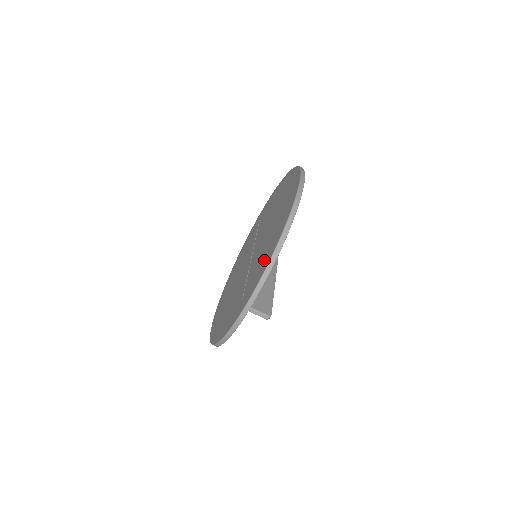
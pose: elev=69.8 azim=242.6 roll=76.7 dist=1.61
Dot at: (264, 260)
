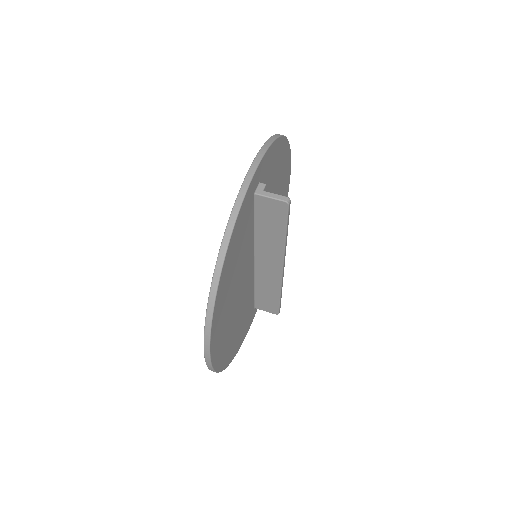
Dot at: occluded
